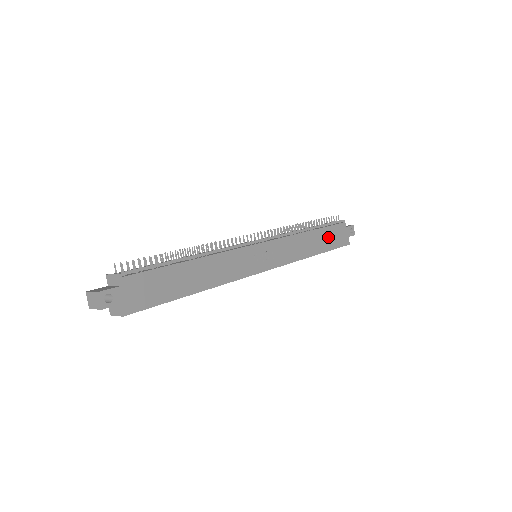
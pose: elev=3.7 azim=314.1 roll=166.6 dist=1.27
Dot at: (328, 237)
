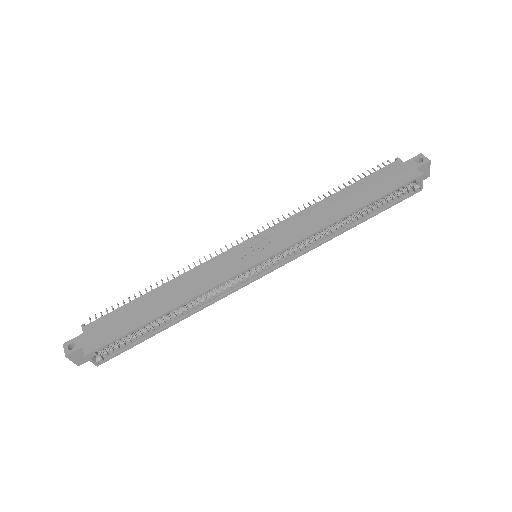
Dot at: (369, 187)
